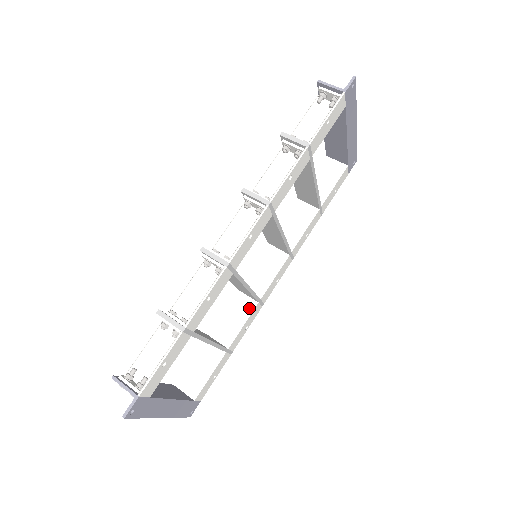
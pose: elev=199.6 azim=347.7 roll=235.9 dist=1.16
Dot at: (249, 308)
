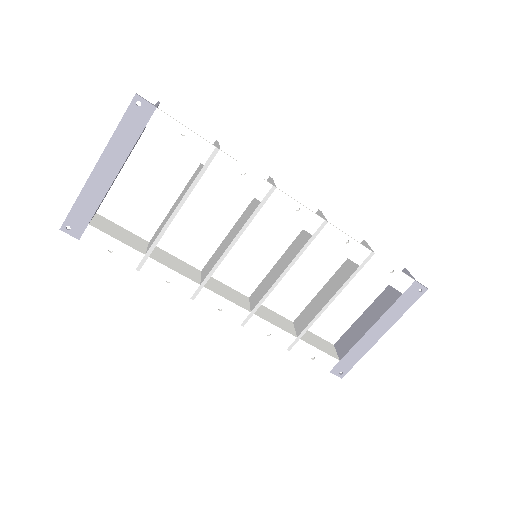
Dot at: (192, 277)
